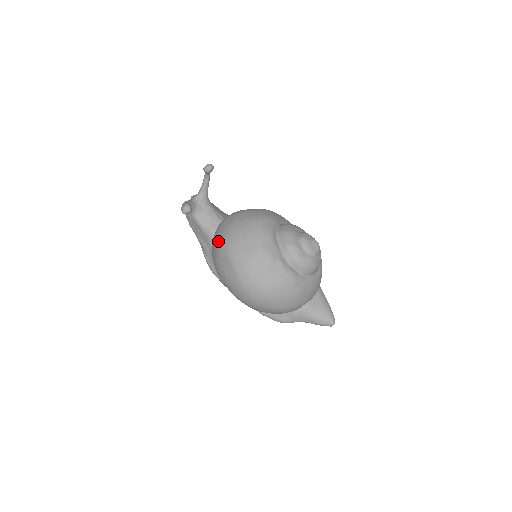
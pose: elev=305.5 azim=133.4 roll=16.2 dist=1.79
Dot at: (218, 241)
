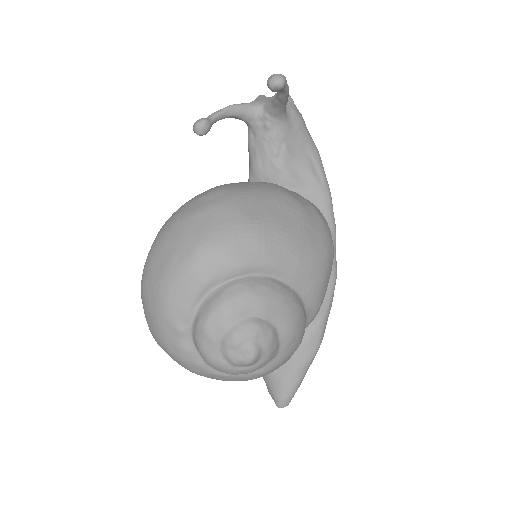
Dot at: occluded
